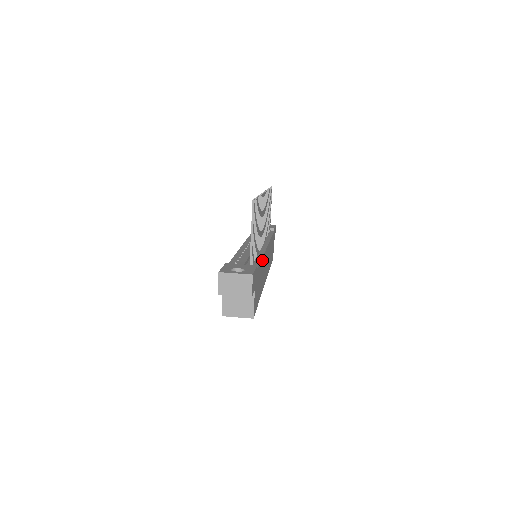
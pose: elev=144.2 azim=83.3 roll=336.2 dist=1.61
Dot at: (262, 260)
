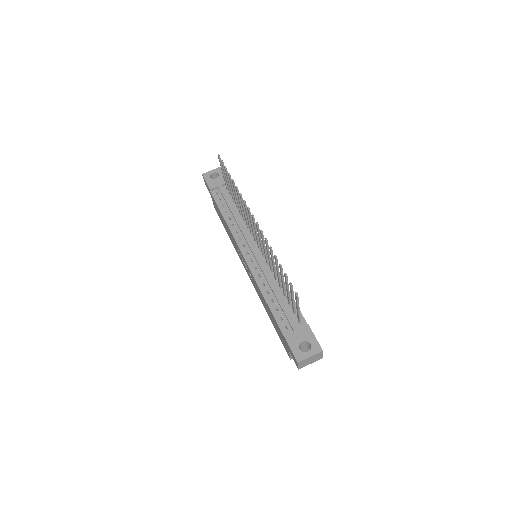
Dot at: occluded
